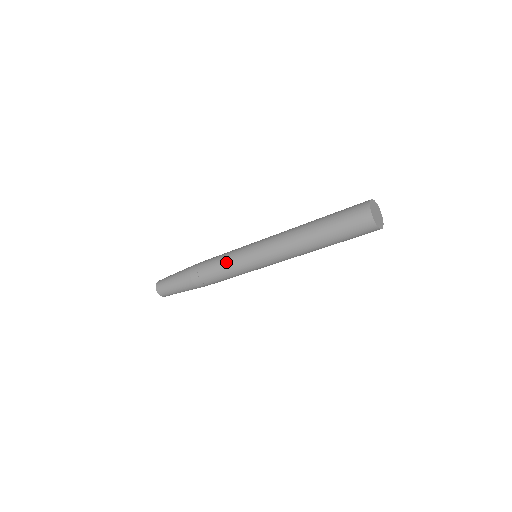
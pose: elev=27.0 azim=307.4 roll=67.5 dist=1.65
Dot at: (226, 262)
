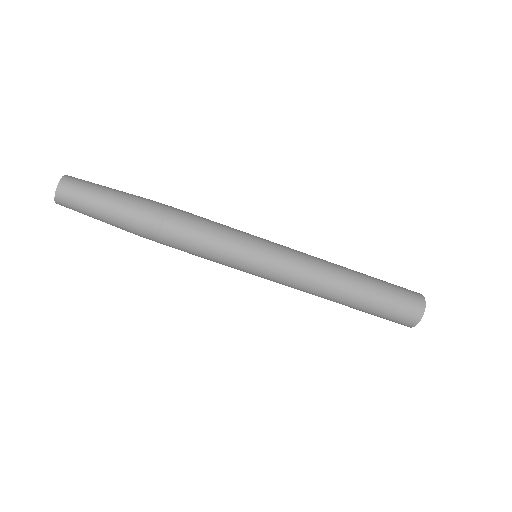
Dot at: (221, 240)
